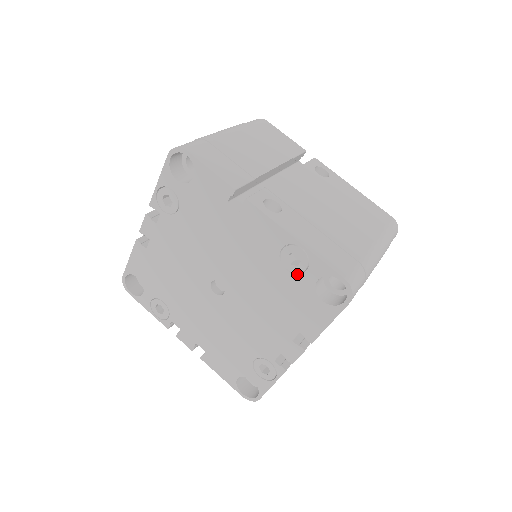
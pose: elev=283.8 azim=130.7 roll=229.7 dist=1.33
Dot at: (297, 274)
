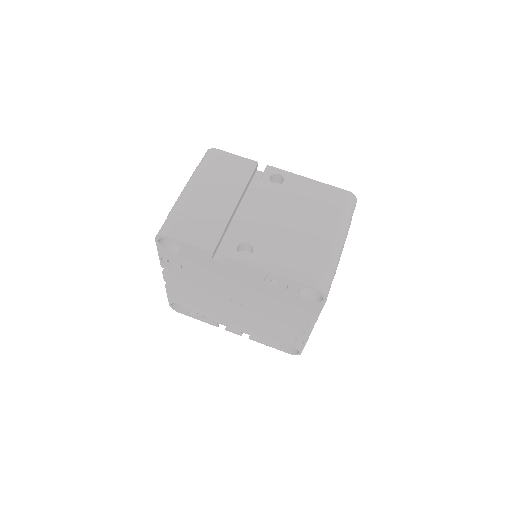
Dot at: (283, 290)
